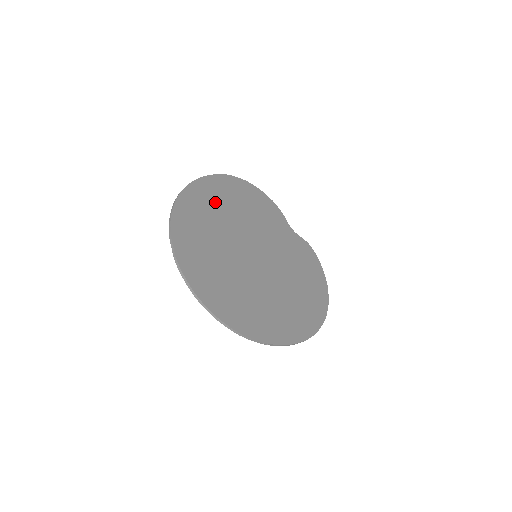
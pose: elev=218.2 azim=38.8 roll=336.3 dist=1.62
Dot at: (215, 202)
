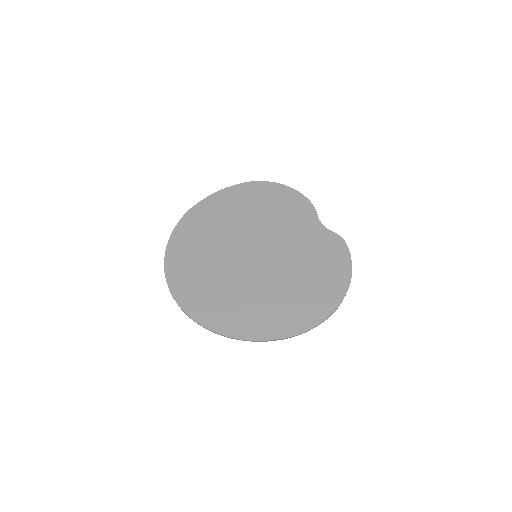
Dot at: (227, 210)
